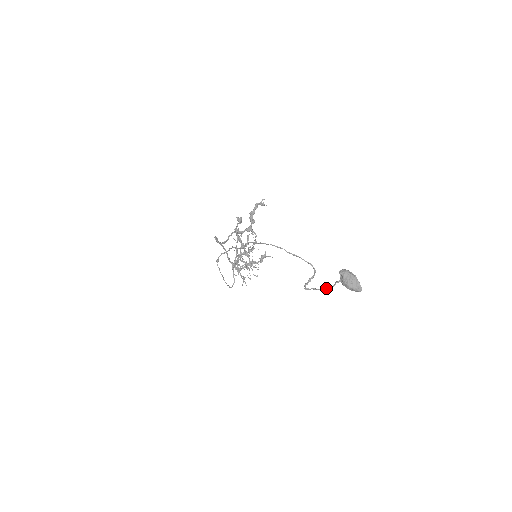
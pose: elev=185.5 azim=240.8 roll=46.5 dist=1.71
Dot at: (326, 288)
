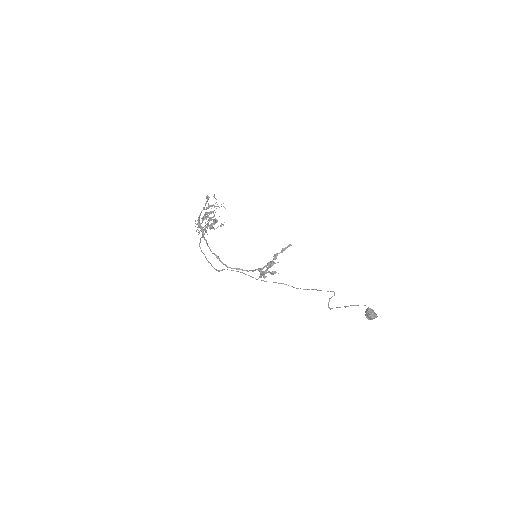
Dot at: (345, 307)
